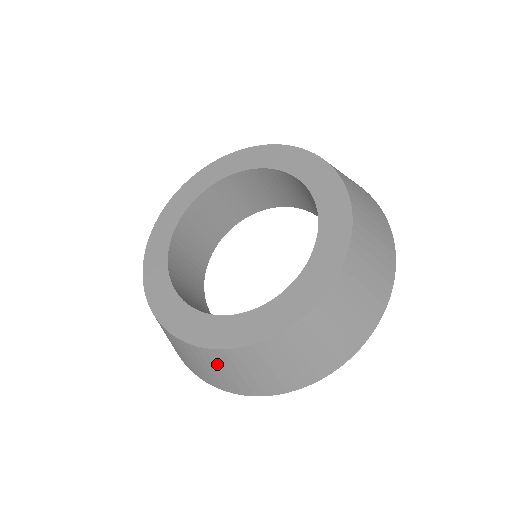
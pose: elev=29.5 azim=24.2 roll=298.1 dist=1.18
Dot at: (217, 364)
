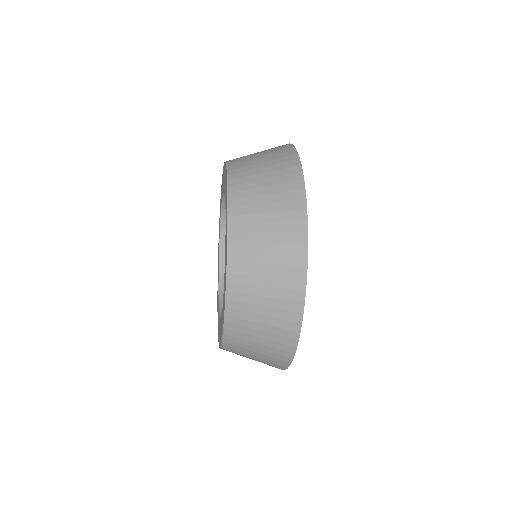
Dot at: (244, 347)
